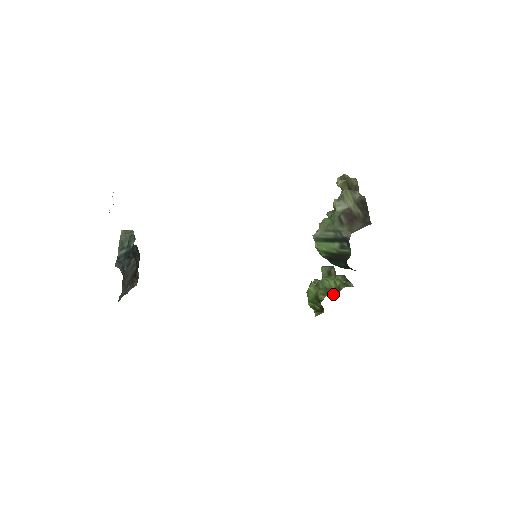
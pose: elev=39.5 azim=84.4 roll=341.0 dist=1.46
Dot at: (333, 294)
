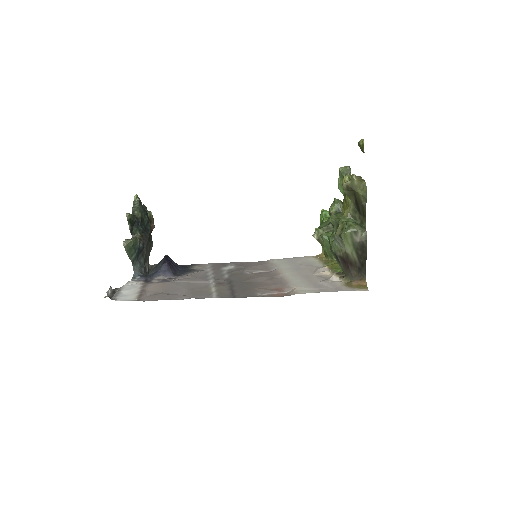
Dot at: occluded
